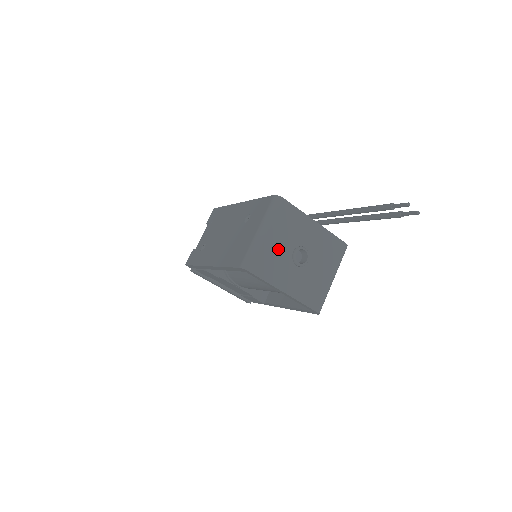
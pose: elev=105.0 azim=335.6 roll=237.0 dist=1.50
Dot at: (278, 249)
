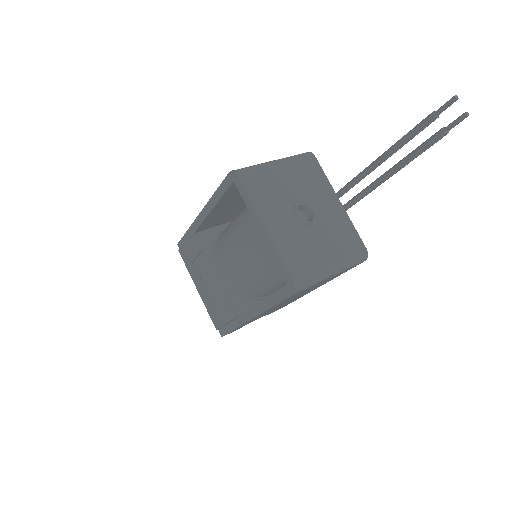
Dot at: (283, 186)
